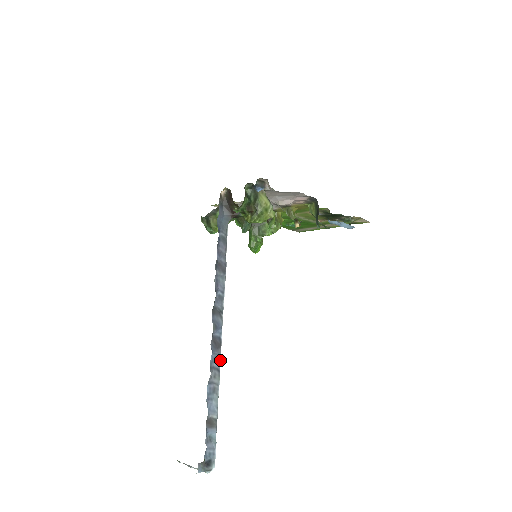
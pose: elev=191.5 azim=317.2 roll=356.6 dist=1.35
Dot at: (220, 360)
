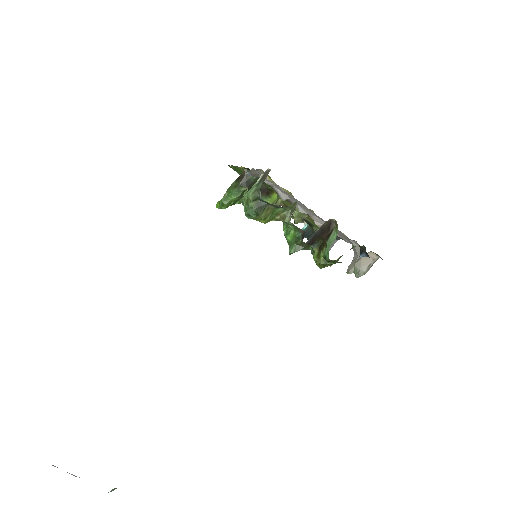
Dot at: occluded
